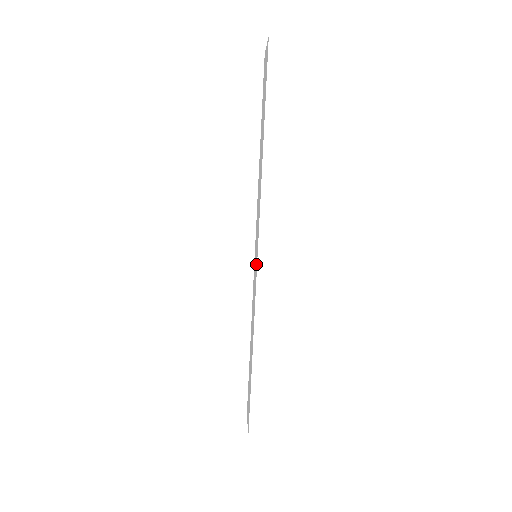
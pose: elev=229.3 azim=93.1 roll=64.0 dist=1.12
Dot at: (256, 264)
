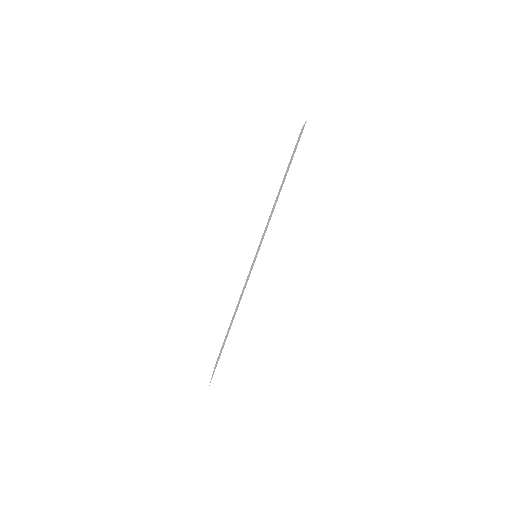
Dot at: occluded
